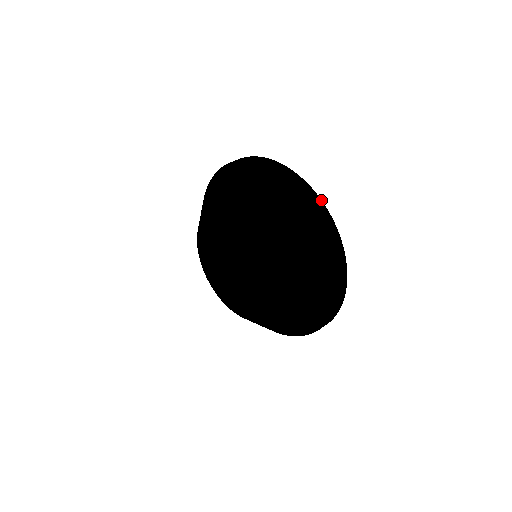
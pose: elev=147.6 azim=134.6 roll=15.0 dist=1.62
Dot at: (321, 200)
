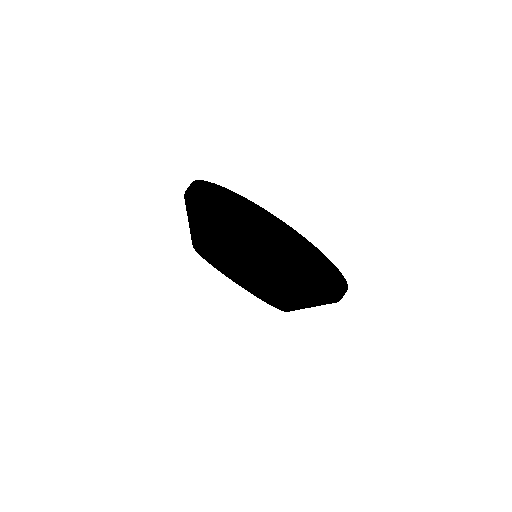
Dot at: (330, 261)
